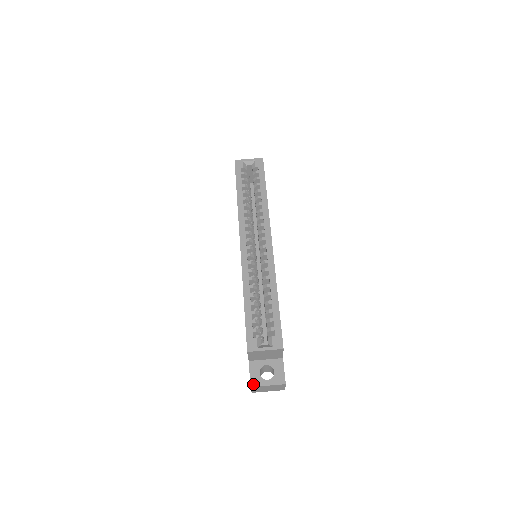
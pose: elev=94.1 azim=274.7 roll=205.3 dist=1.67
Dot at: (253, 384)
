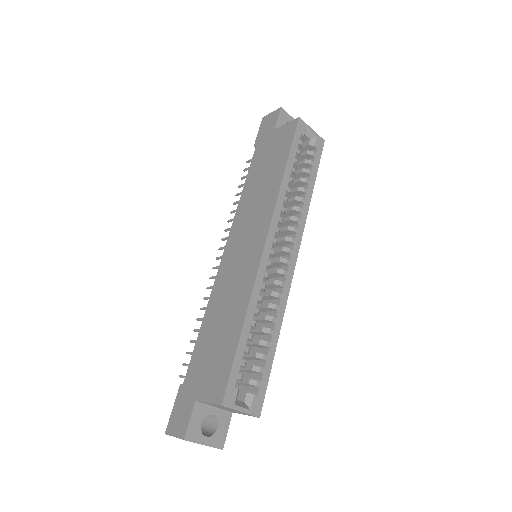
Dot at: (189, 437)
